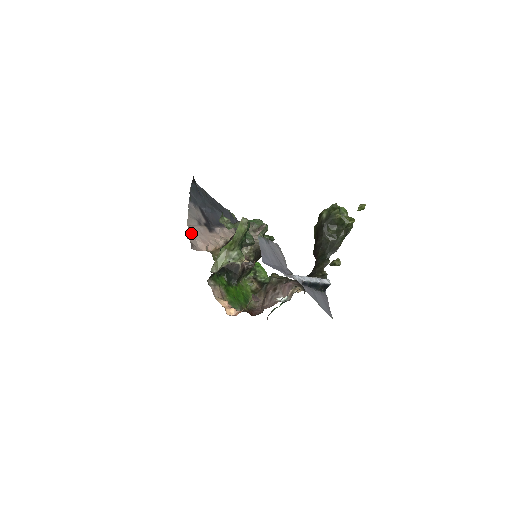
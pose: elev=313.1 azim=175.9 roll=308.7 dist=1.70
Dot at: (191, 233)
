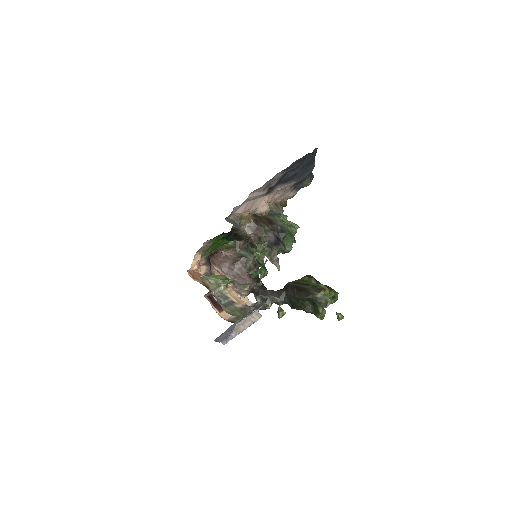
Dot at: occluded
